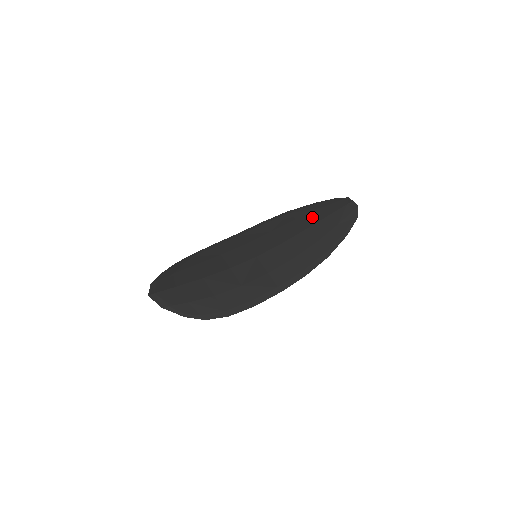
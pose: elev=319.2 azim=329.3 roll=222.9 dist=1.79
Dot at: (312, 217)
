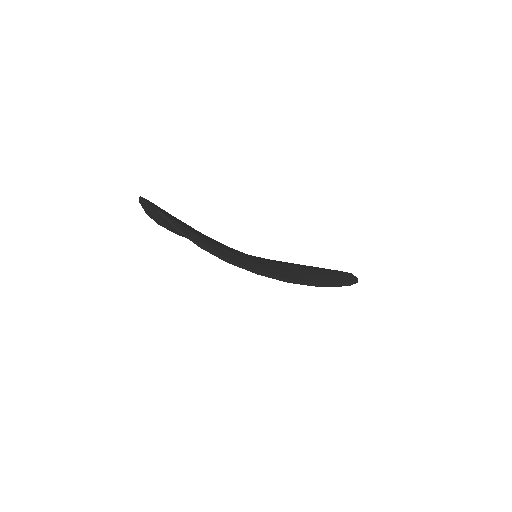
Dot at: occluded
